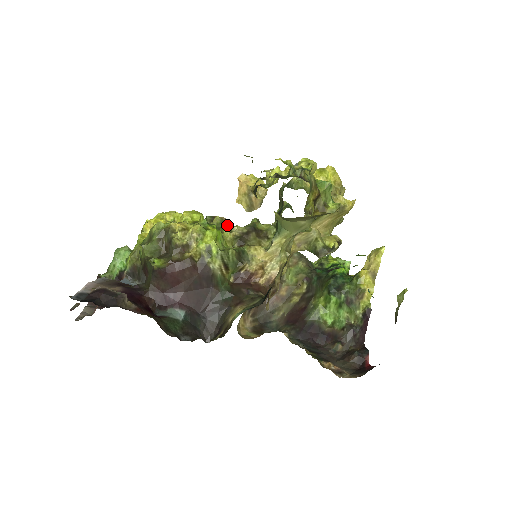
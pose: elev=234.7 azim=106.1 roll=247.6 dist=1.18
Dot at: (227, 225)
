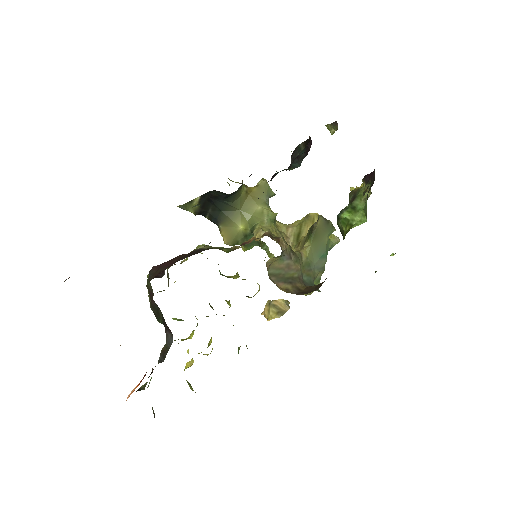
Dot at: occluded
